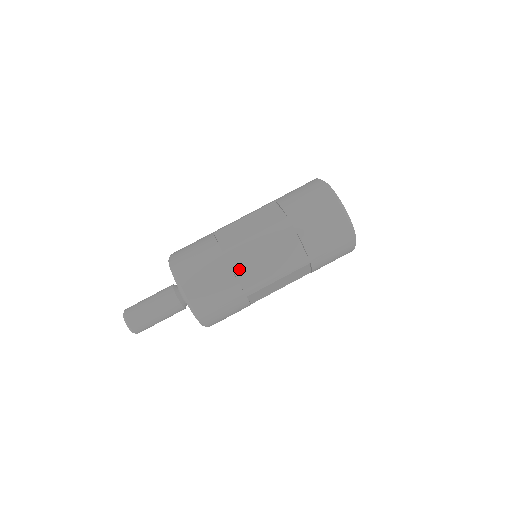
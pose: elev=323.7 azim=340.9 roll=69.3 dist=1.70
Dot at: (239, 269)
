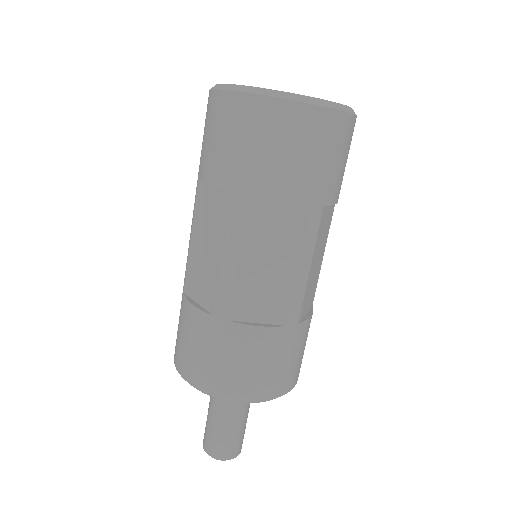
Dot at: (253, 313)
